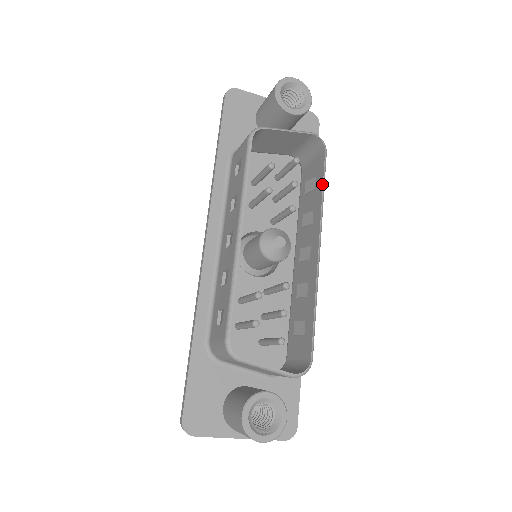
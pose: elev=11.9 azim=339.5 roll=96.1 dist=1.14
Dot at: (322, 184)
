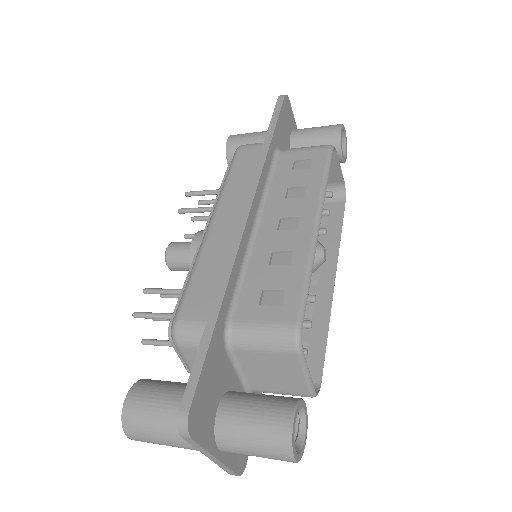
Dot at: (341, 227)
